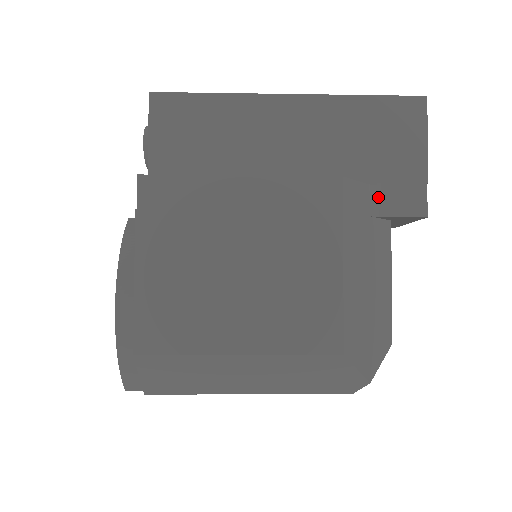
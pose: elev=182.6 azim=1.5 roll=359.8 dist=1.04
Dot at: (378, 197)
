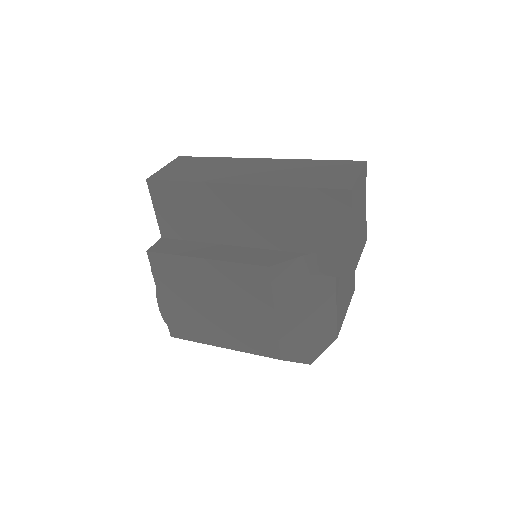
Dot at: (313, 262)
